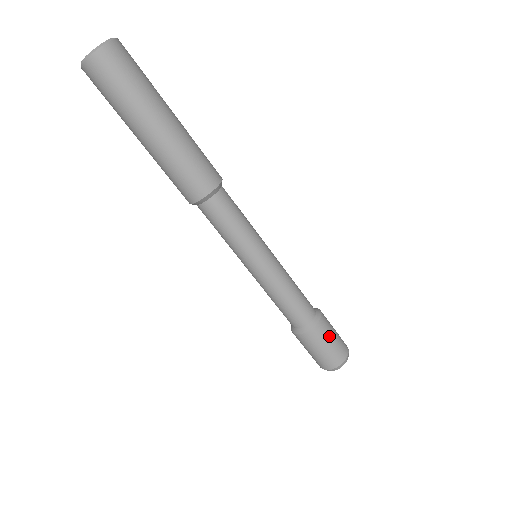
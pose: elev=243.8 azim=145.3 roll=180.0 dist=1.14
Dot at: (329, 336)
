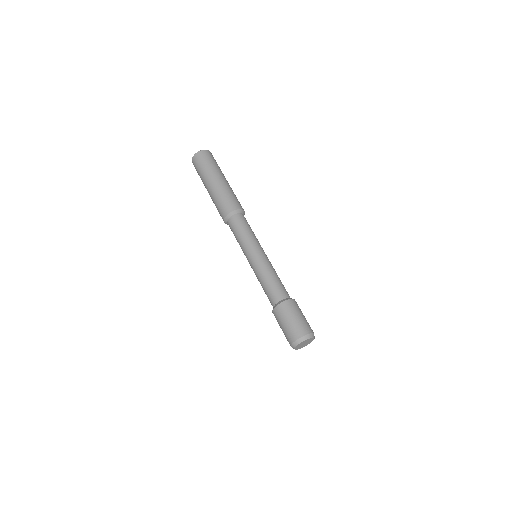
Dot at: occluded
